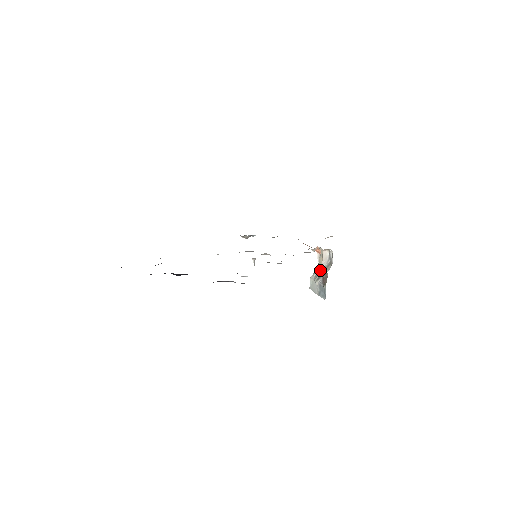
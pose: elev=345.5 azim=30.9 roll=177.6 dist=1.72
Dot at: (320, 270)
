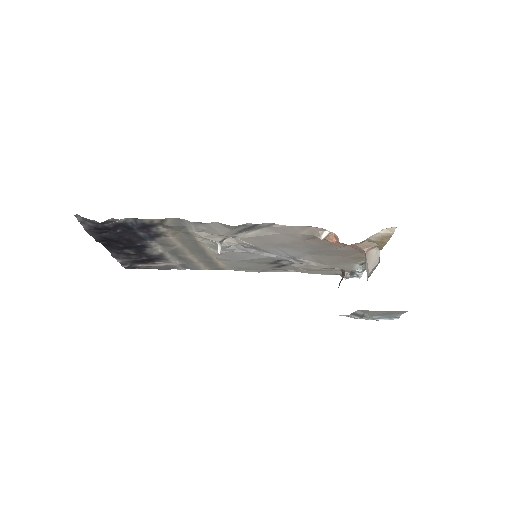
Dot at: occluded
